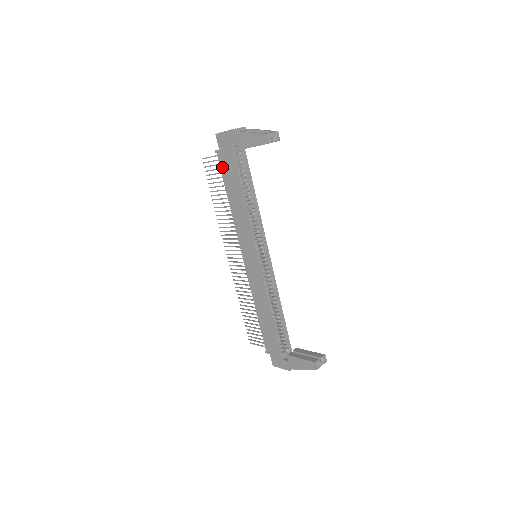
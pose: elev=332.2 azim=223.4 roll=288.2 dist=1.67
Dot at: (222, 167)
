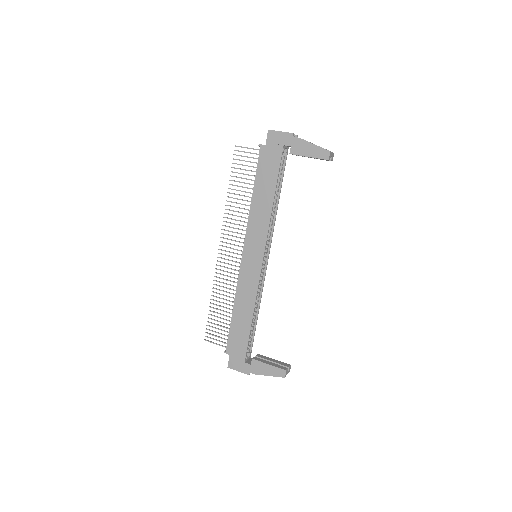
Dot at: (261, 162)
